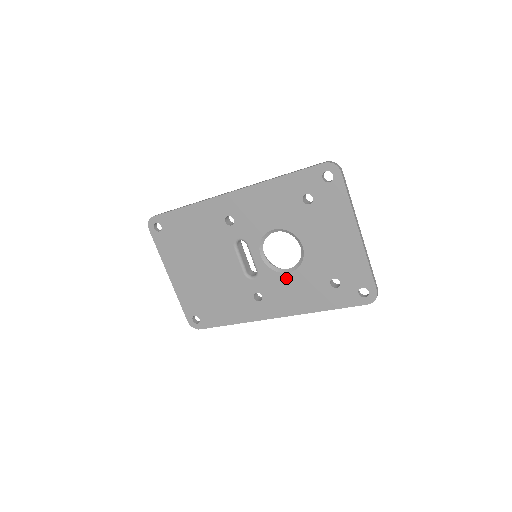
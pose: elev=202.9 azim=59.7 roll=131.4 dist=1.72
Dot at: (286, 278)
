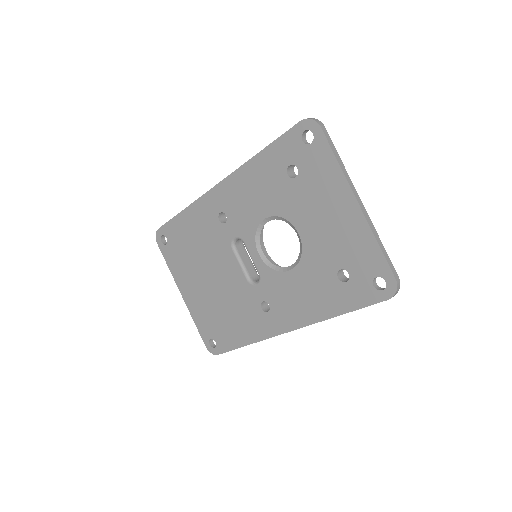
Dot at: (289, 278)
